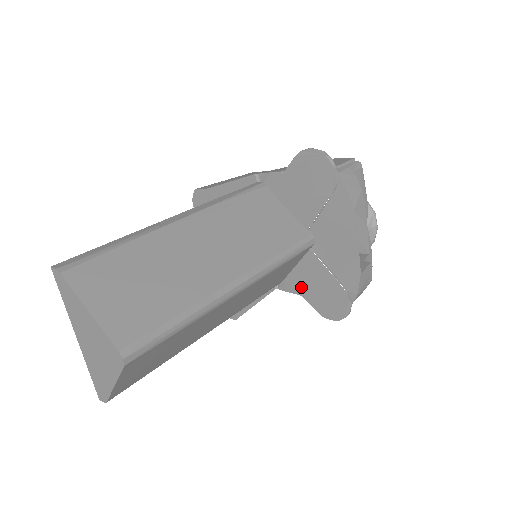
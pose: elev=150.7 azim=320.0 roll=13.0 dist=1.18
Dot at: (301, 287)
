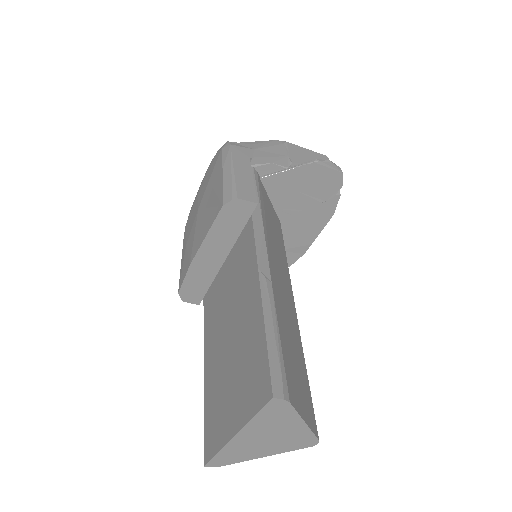
Dot at: occluded
